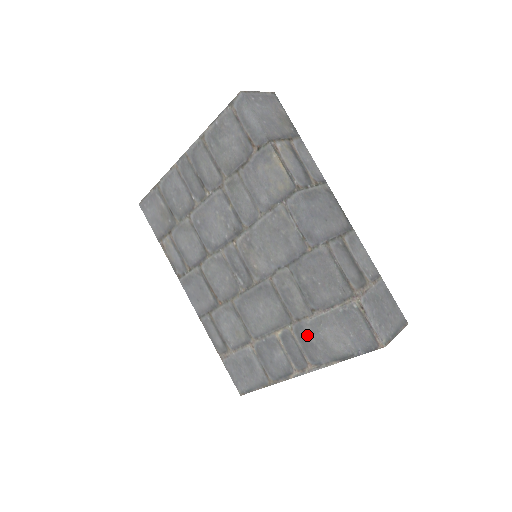
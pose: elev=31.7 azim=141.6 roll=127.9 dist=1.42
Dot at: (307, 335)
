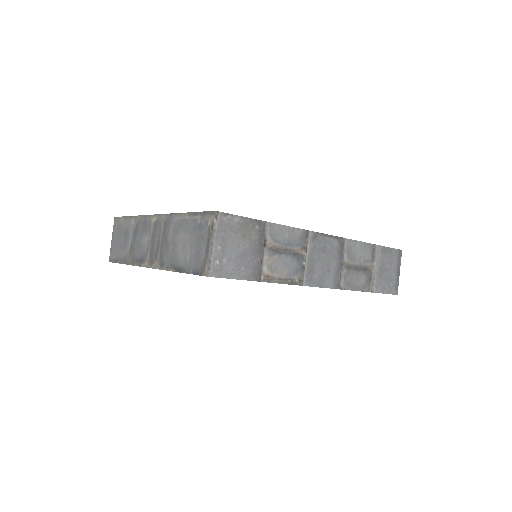
Dot at: occluded
